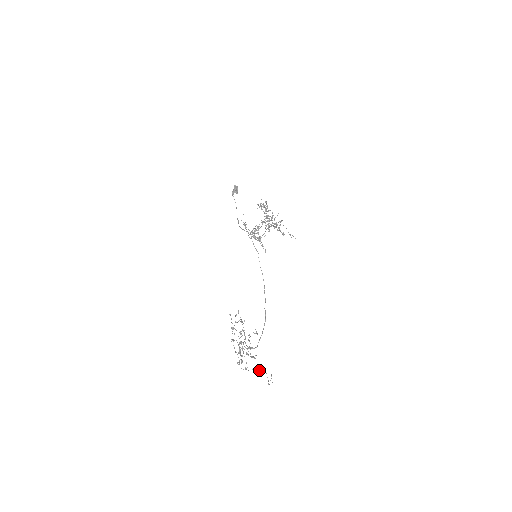
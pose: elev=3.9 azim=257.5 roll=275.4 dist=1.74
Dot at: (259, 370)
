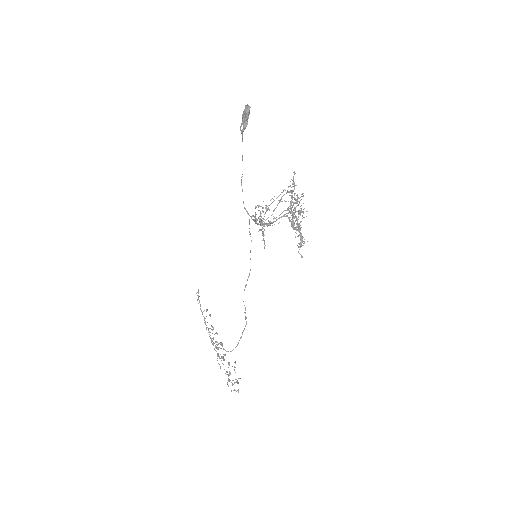
Dot at: occluded
